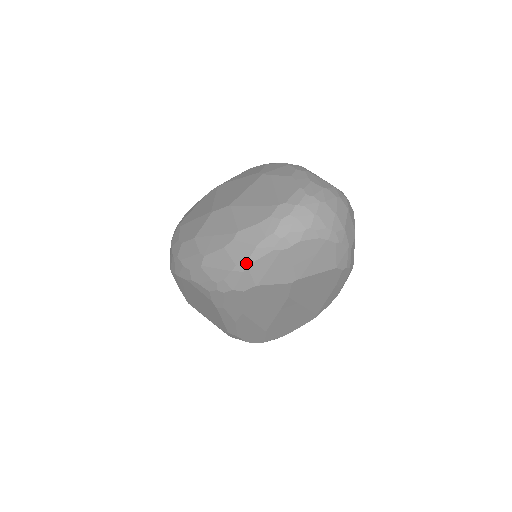
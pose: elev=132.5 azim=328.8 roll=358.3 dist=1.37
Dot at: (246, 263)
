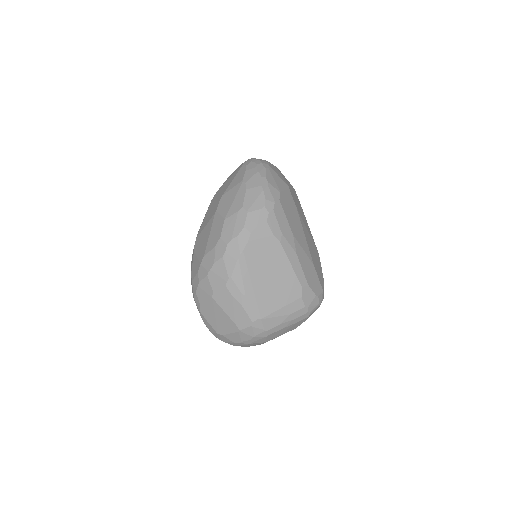
Dot at: (264, 181)
